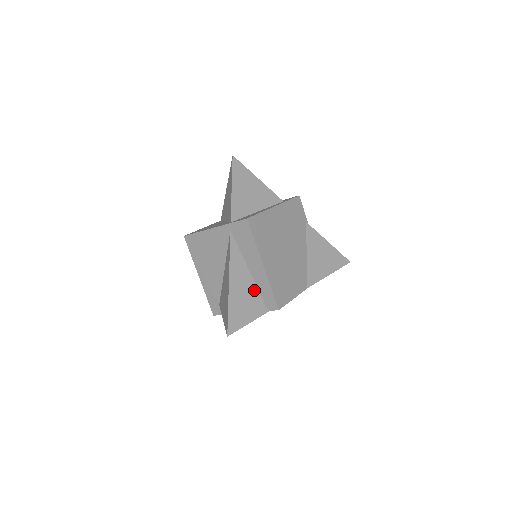
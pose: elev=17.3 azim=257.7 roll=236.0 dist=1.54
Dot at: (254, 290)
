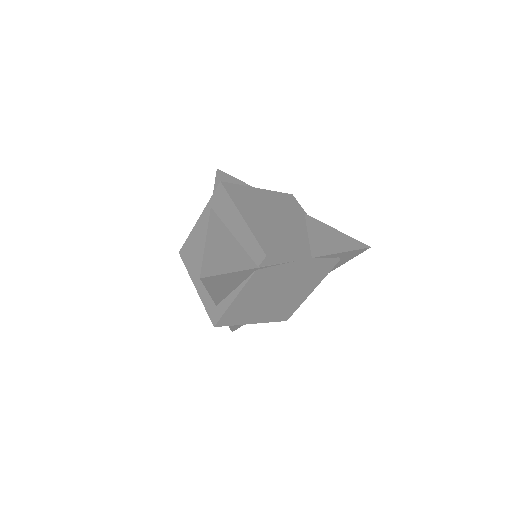
Dot at: (238, 249)
